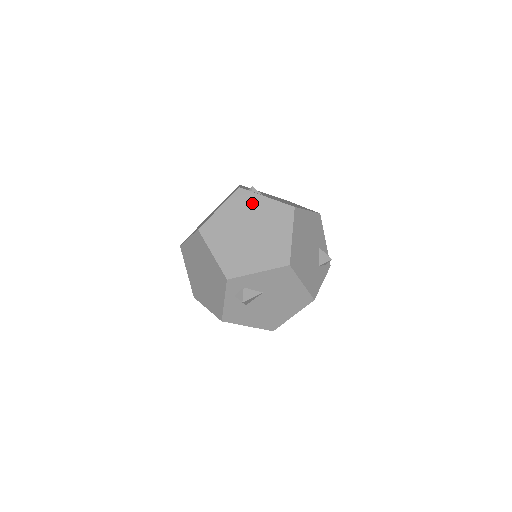
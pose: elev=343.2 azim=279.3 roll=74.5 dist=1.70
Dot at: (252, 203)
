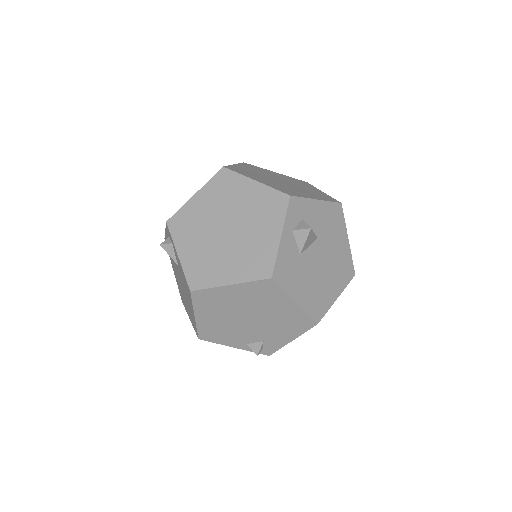
Dot at: (266, 171)
